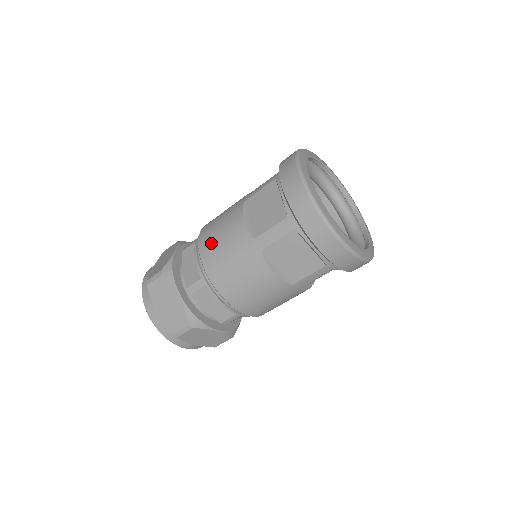
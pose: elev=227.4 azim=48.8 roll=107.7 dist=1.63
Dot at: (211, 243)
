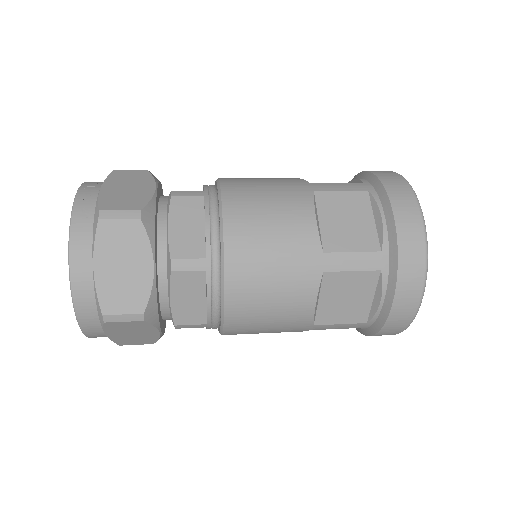
Dot at: (251, 309)
